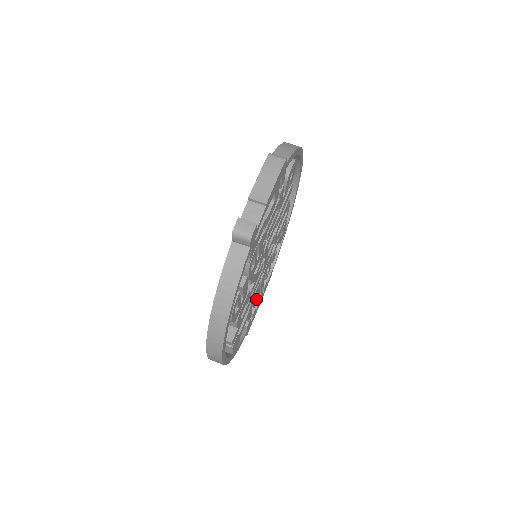
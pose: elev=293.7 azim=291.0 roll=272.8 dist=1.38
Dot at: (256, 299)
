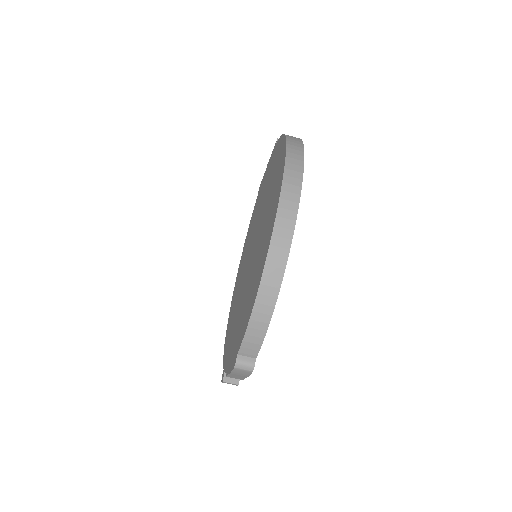
Dot at: occluded
